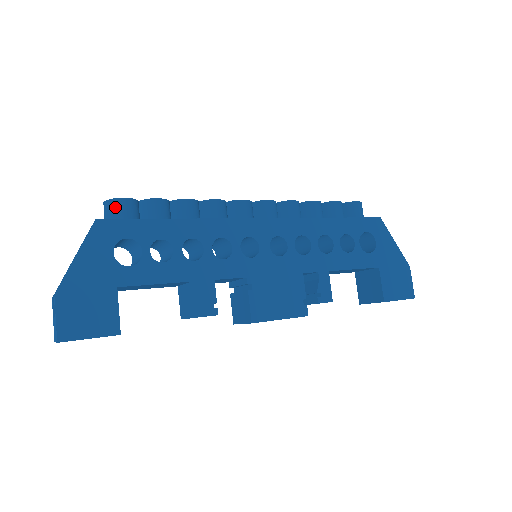
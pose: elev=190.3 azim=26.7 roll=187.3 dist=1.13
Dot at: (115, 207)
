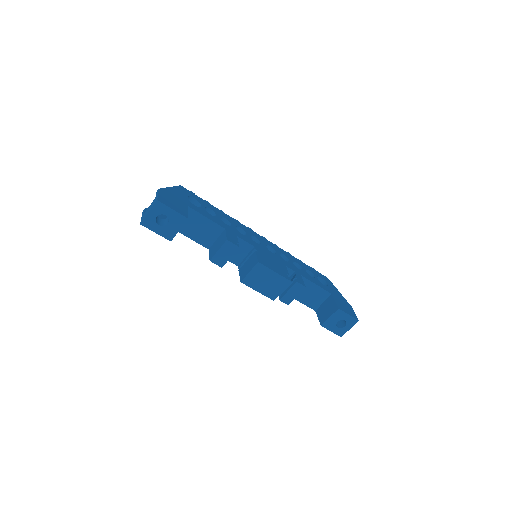
Dot at: occluded
